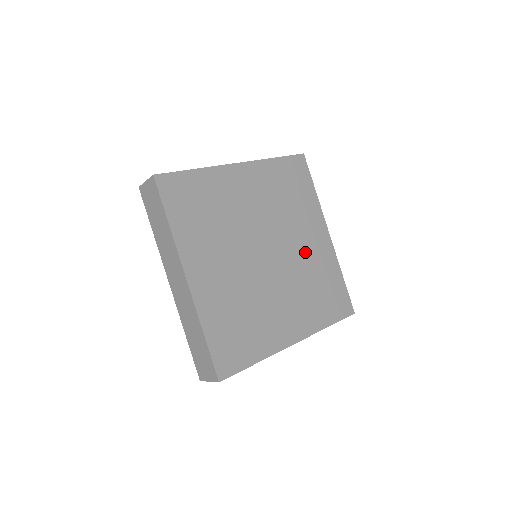
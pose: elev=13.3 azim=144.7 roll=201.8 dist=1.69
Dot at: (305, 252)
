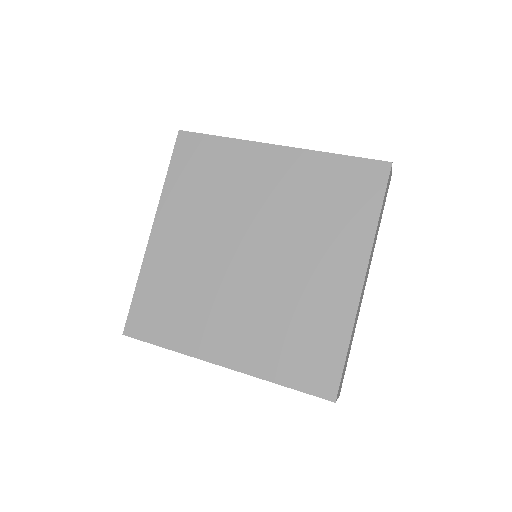
Dot at: (305, 281)
